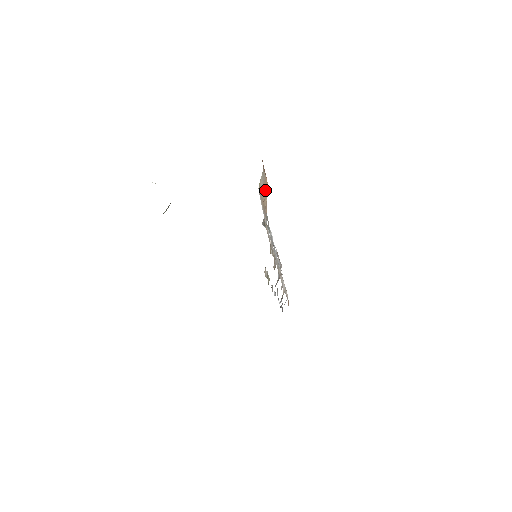
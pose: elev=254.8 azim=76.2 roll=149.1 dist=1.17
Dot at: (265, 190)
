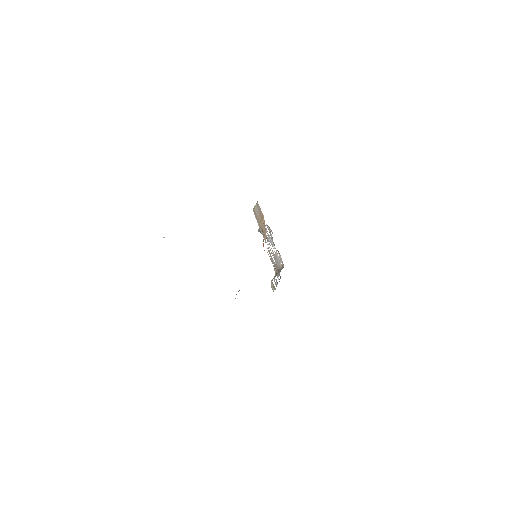
Dot at: (262, 220)
